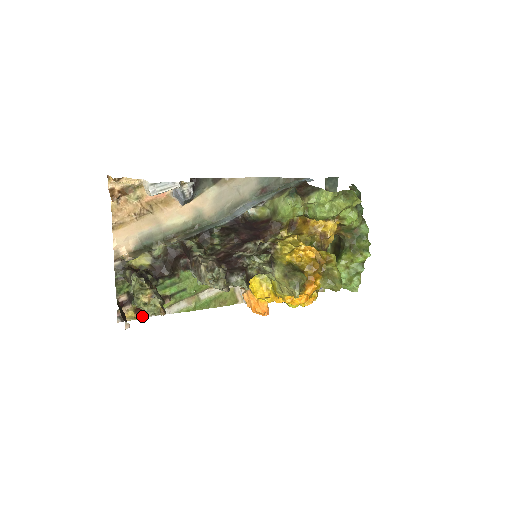
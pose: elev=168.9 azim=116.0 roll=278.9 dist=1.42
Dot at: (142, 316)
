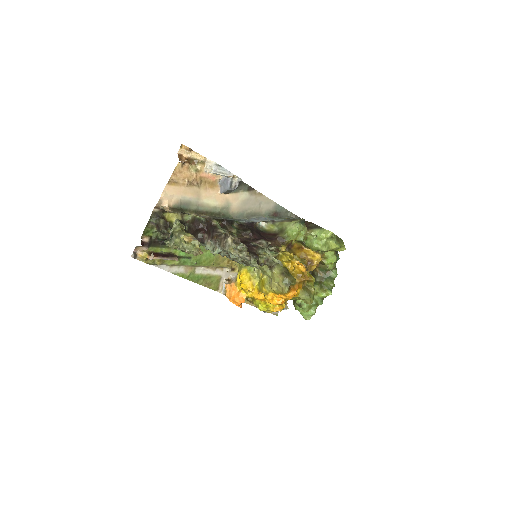
Dot at: (150, 262)
